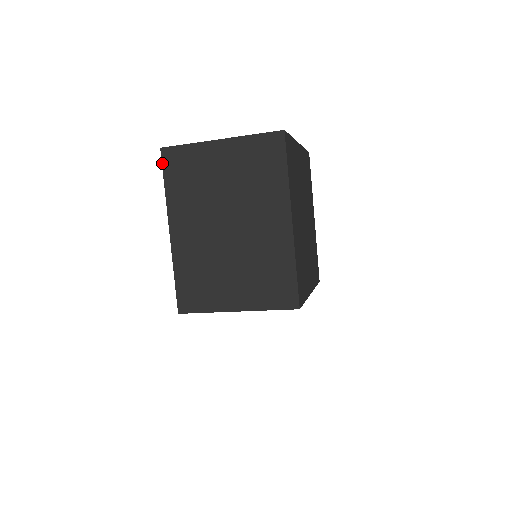
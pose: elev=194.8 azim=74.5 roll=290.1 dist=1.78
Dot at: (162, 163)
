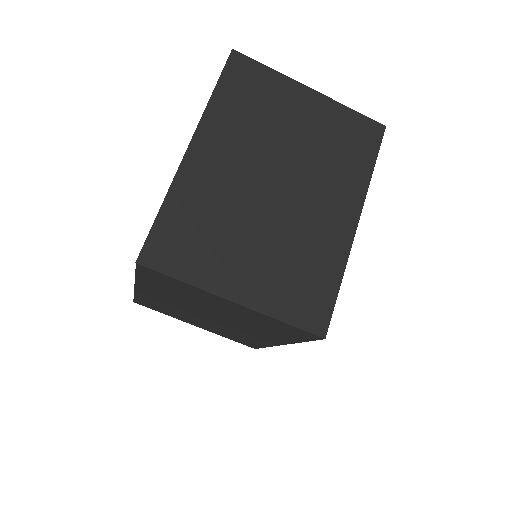
Dot at: (225, 65)
